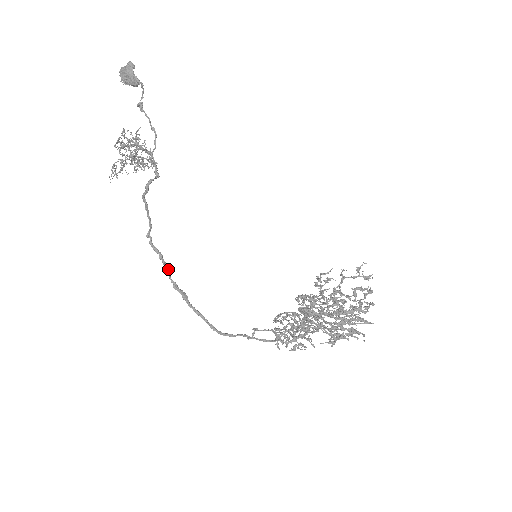
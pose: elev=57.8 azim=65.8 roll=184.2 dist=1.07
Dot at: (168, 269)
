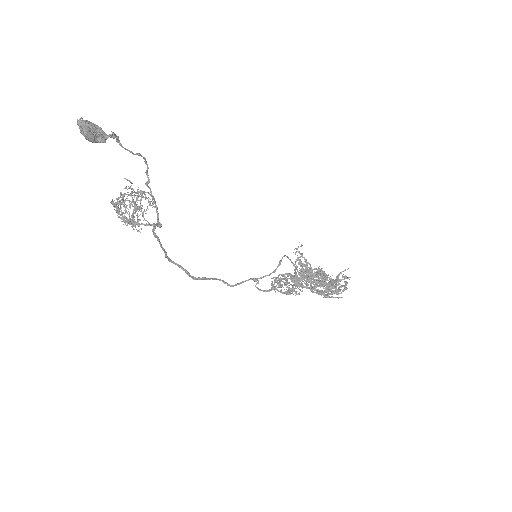
Dot at: (187, 273)
